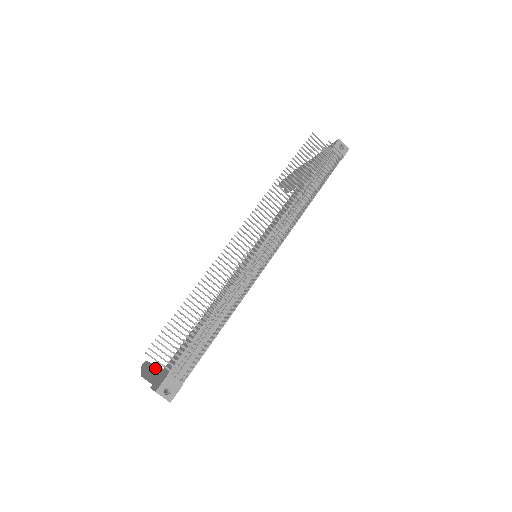
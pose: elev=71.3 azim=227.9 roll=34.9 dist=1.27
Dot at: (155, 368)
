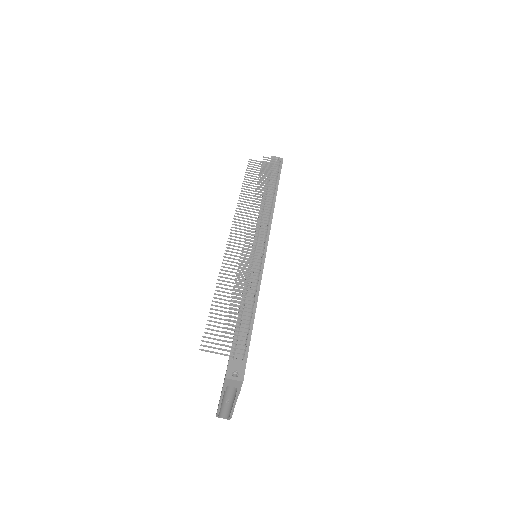
Dot at: occluded
